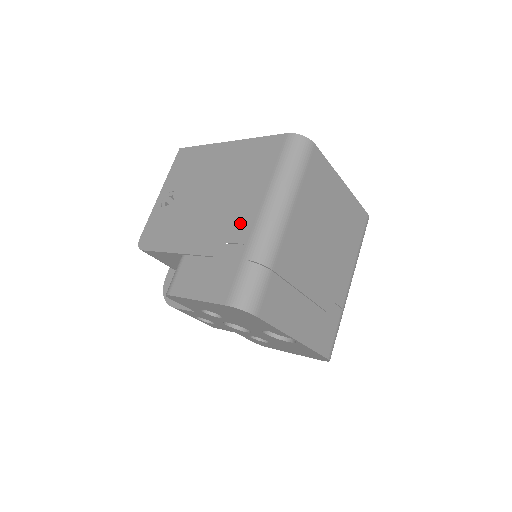
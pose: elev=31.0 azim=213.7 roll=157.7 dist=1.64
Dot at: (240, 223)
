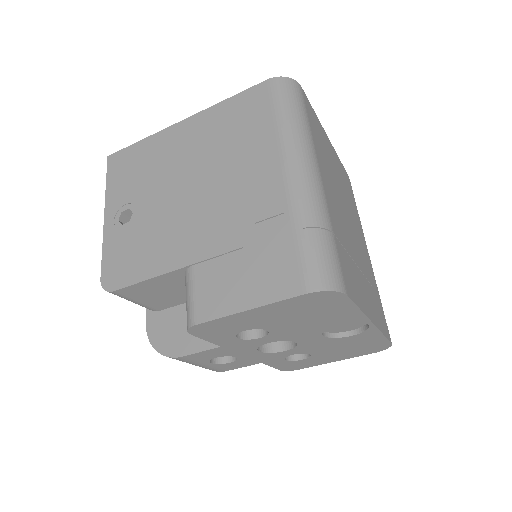
Dot at: (261, 193)
